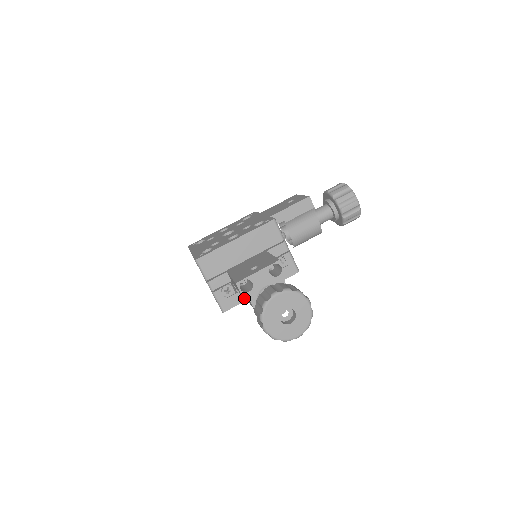
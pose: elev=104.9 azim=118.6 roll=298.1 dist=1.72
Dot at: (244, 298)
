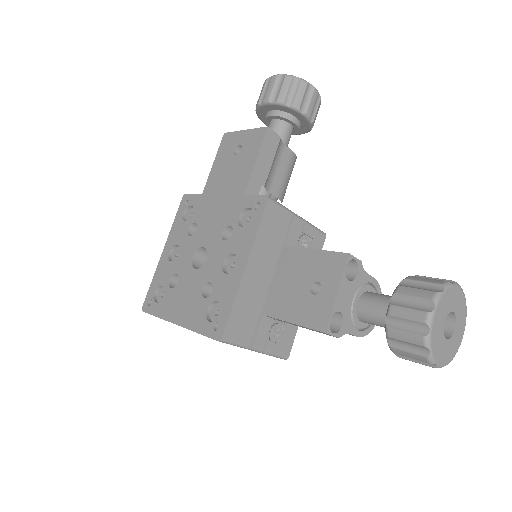
Dot at: occluded
